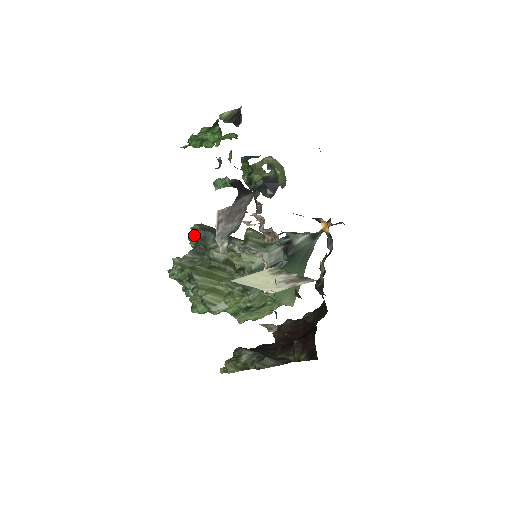
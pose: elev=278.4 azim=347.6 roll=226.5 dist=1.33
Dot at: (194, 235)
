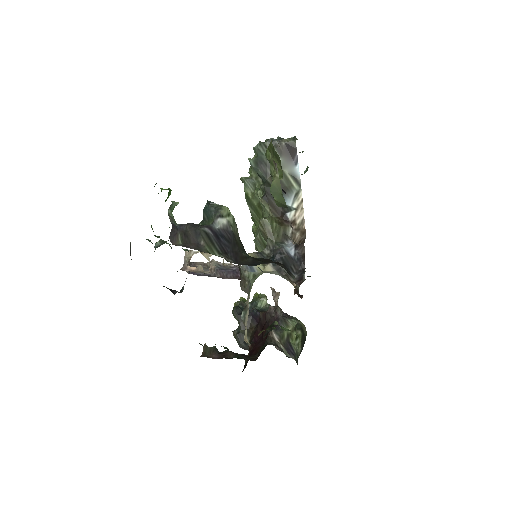
Dot at: occluded
